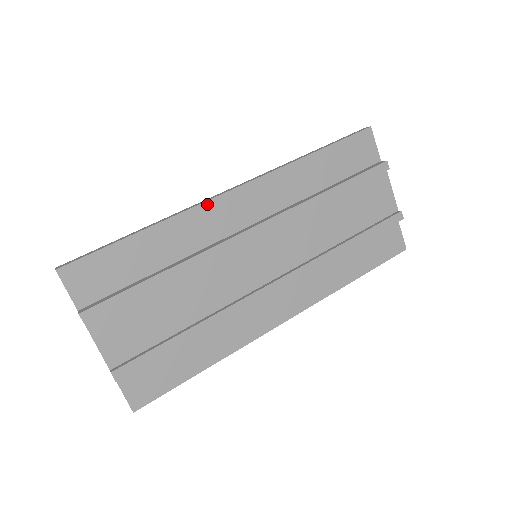
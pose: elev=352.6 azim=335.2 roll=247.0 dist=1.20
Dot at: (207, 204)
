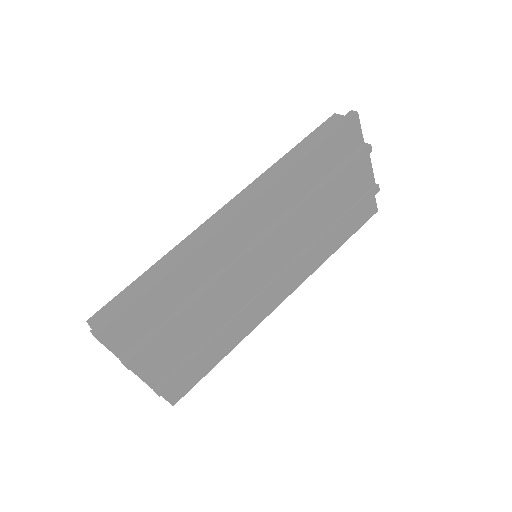
Dot at: (216, 235)
